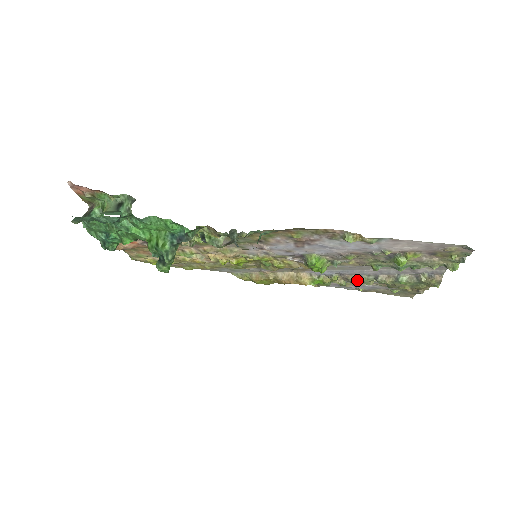
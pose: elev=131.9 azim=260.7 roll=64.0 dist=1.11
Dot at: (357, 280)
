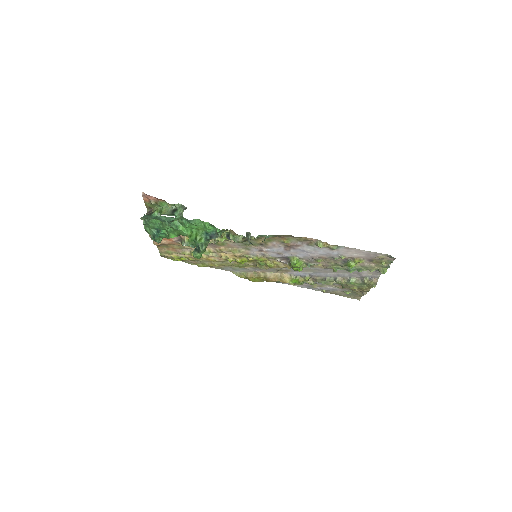
Dot at: (322, 281)
